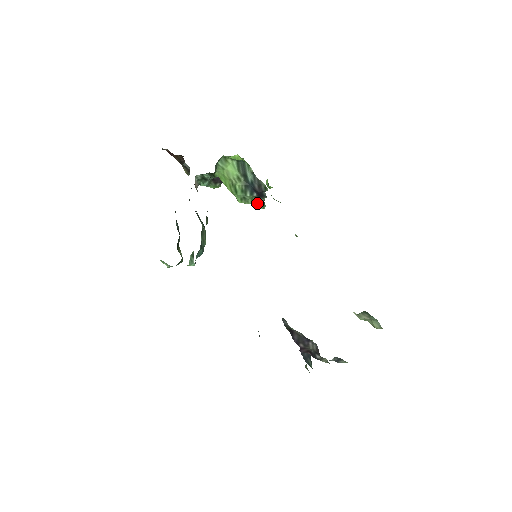
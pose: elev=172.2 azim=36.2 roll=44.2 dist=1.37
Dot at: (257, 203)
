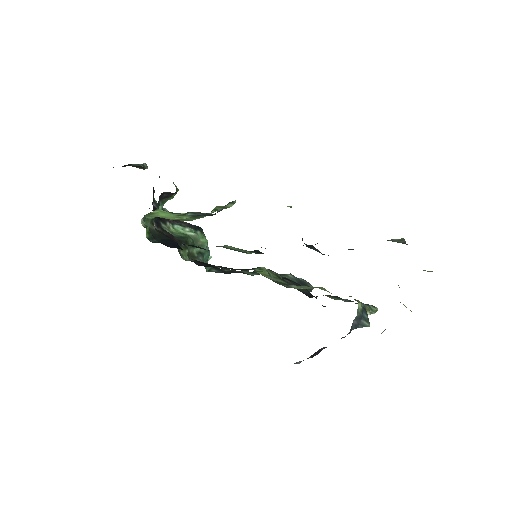
Dot at: (223, 207)
